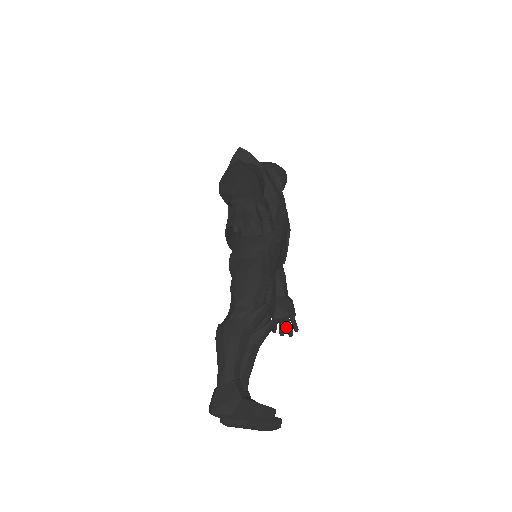
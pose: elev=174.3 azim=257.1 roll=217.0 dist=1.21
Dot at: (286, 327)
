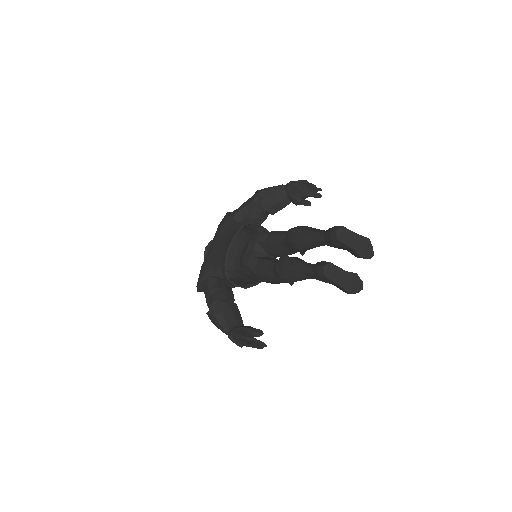
Dot at: occluded
